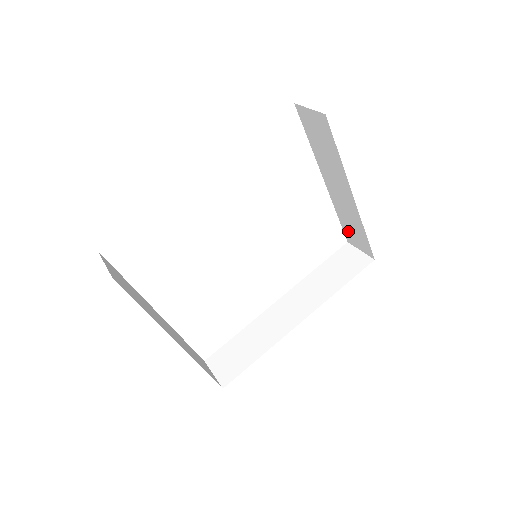
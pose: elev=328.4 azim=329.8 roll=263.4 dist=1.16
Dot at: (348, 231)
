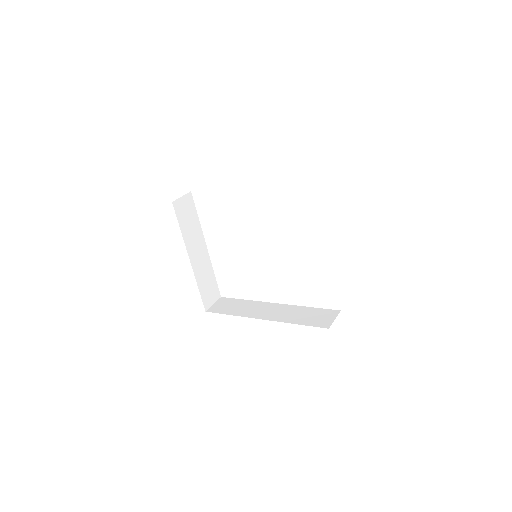
Dot at: occluded
